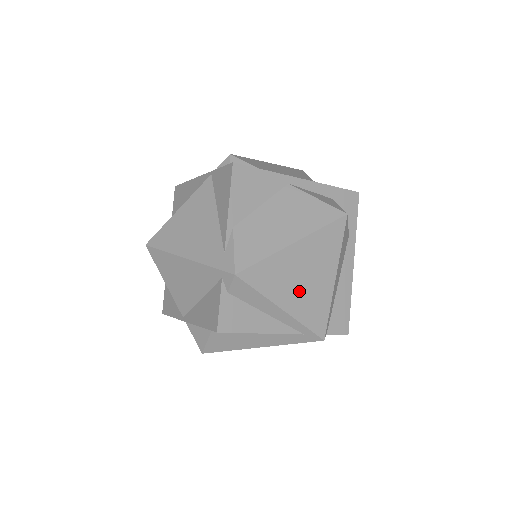
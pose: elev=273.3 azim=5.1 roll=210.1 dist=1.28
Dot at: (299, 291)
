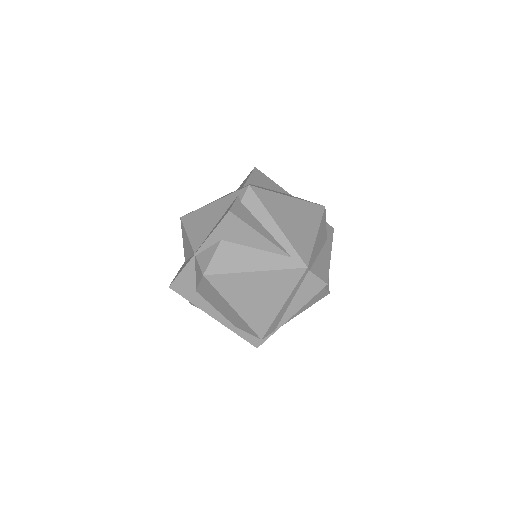
Dot at: (290, 223)
